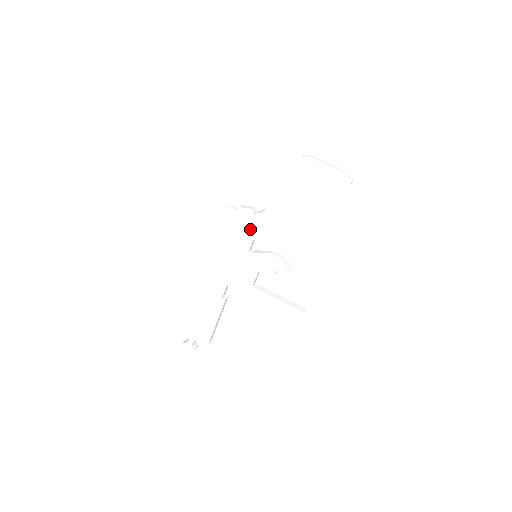
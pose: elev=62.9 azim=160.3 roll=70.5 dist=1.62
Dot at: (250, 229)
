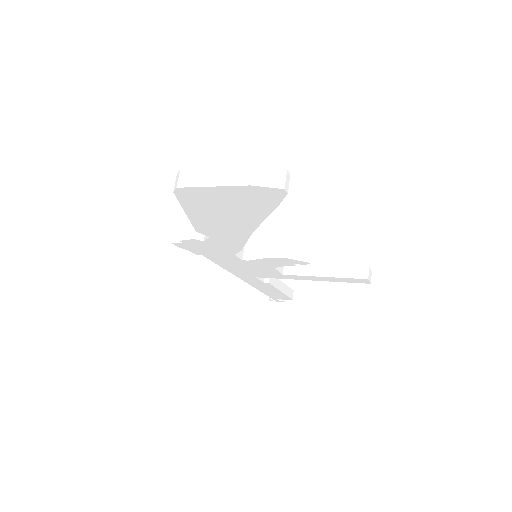
Dot at: (218, 250)
